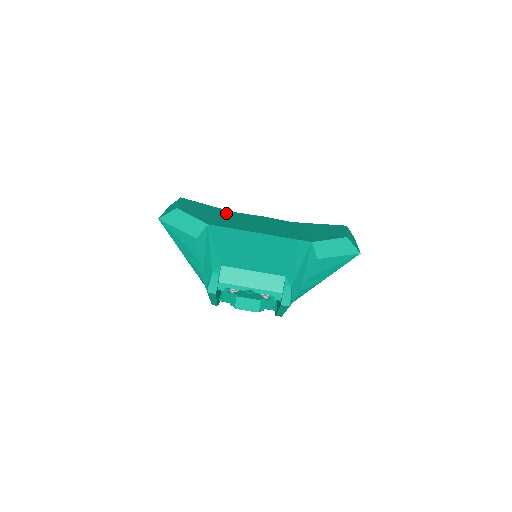
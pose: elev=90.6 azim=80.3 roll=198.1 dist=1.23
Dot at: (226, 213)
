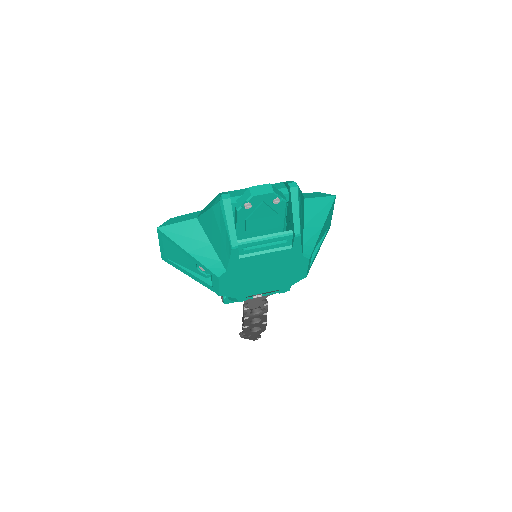
Dot at: occluded
